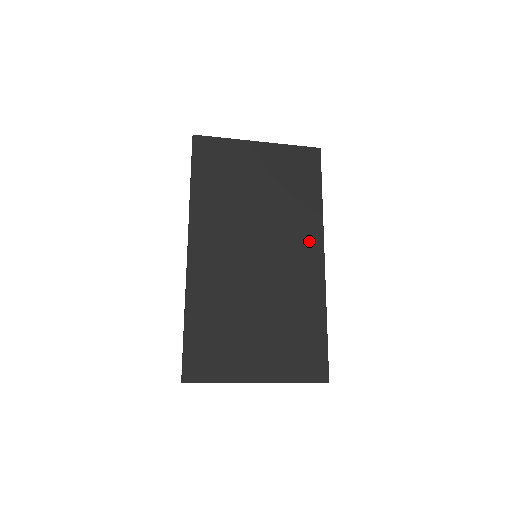
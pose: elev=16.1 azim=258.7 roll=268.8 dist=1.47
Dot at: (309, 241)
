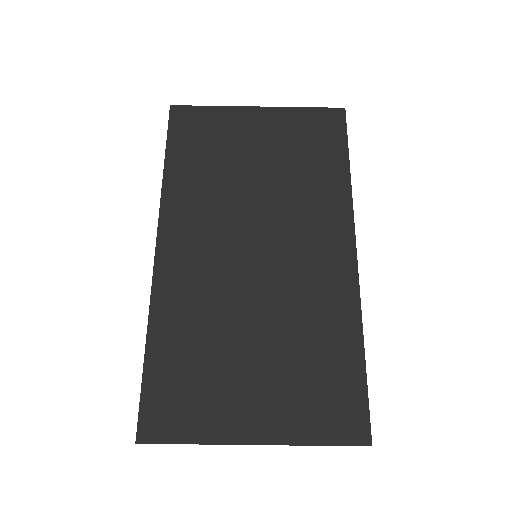
Dot at: (332, 230)
